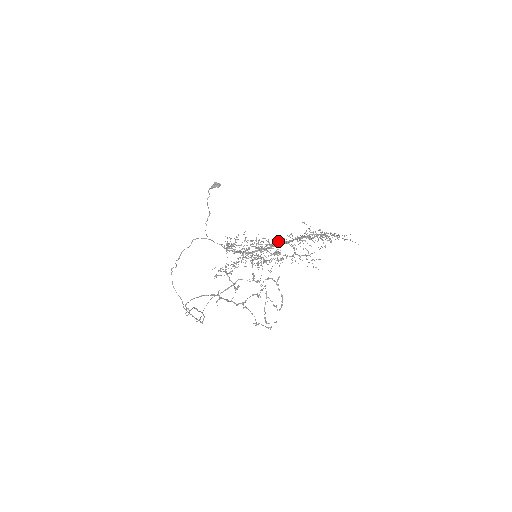
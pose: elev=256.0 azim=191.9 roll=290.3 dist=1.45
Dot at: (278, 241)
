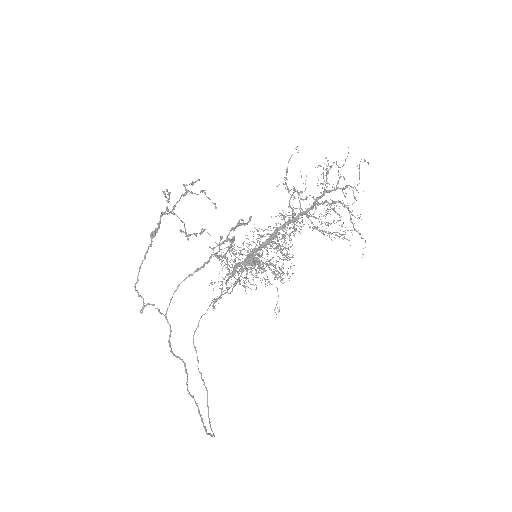
Dot at: (282, 230)
